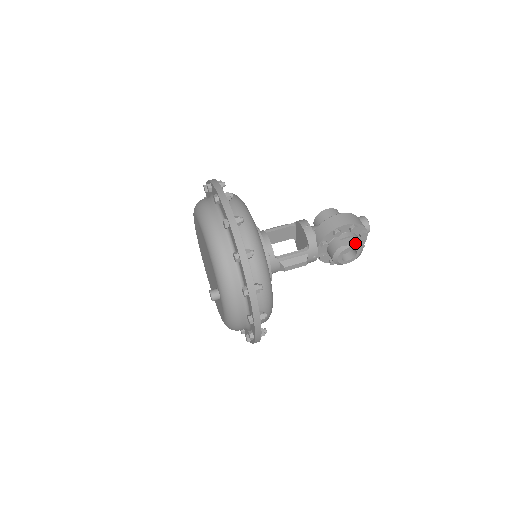
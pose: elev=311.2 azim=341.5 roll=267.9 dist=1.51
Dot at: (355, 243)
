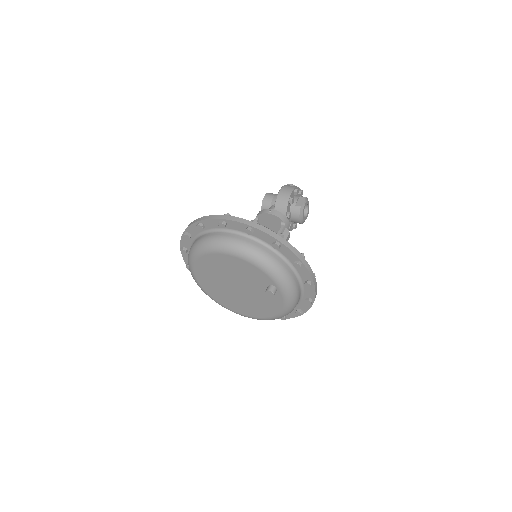
Dot at: (305, 199)
